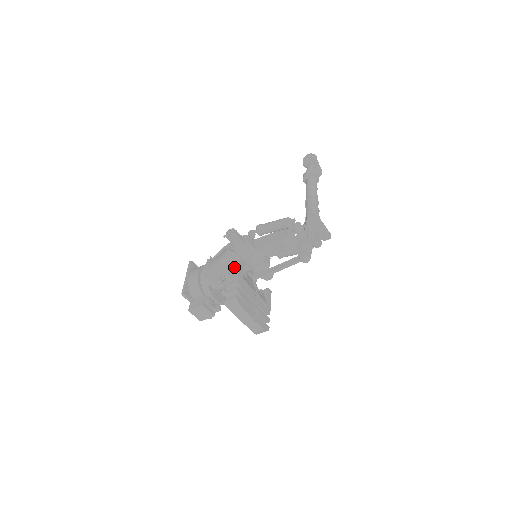
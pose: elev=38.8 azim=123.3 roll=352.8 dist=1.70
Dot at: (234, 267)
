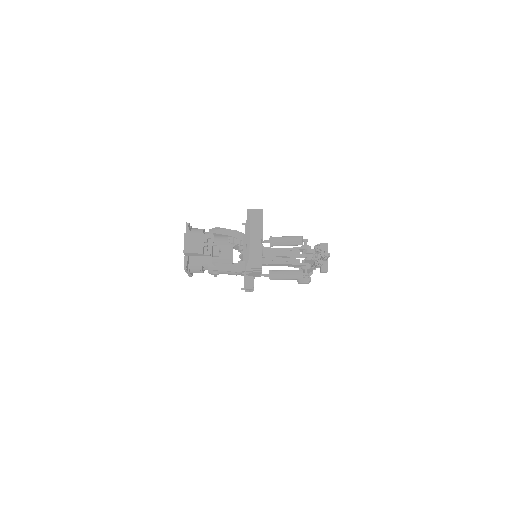
Dot at: occluded
